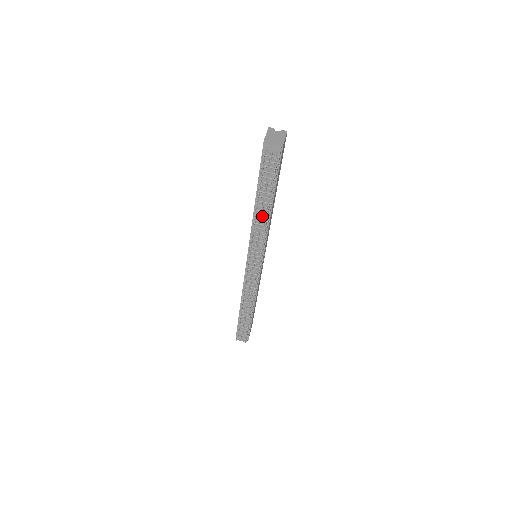
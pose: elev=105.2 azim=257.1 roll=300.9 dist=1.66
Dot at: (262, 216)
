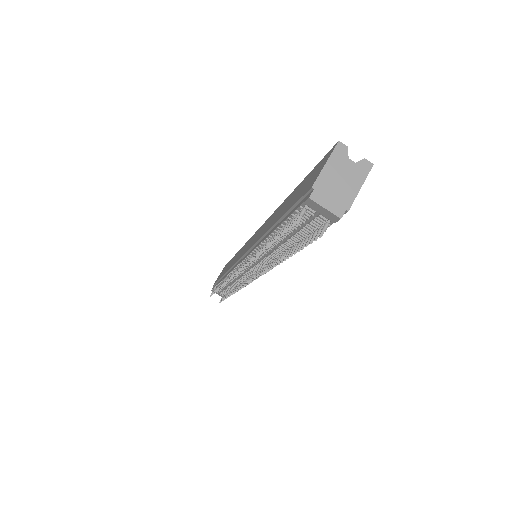
Dot at: (273, 251)
